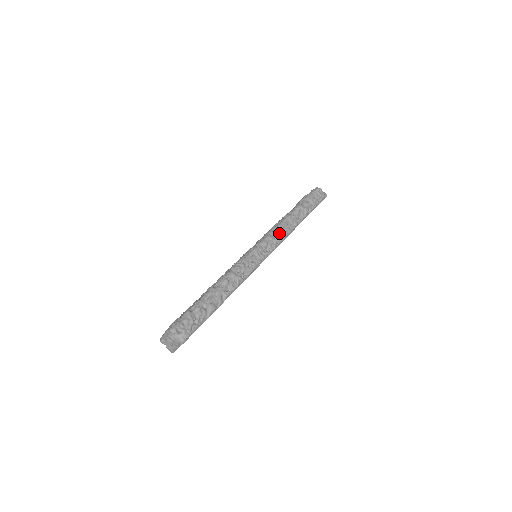
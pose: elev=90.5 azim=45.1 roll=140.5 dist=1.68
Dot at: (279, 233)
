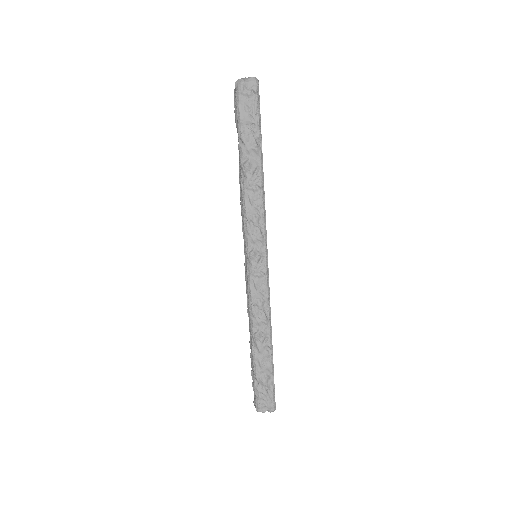
Dot at: (254, 223)
